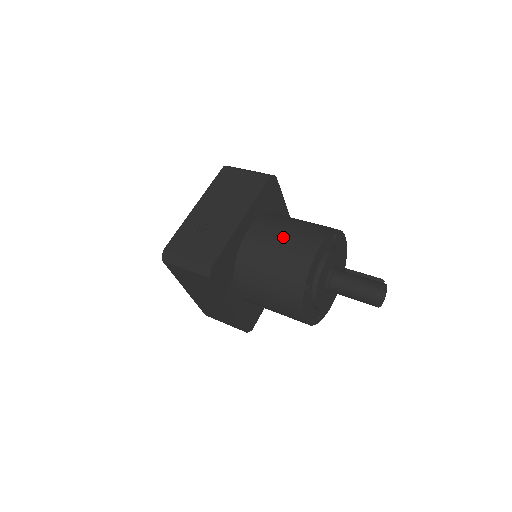
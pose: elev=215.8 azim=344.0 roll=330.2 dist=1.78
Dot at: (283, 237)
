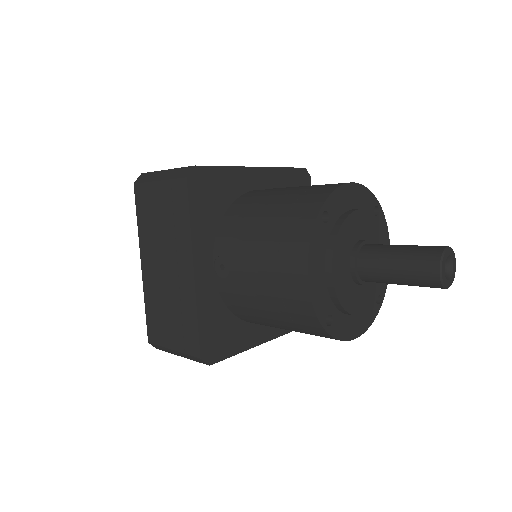
Dot at: occluded
